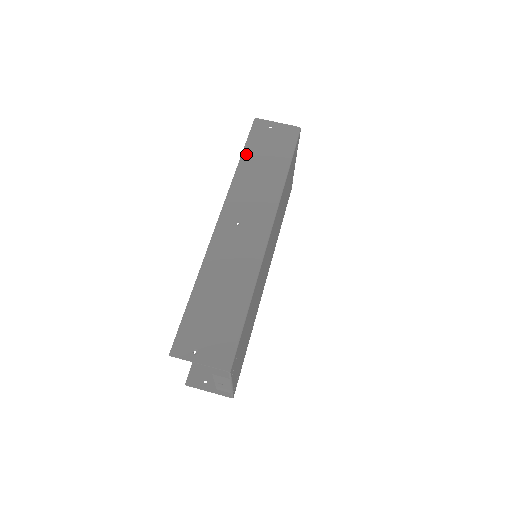
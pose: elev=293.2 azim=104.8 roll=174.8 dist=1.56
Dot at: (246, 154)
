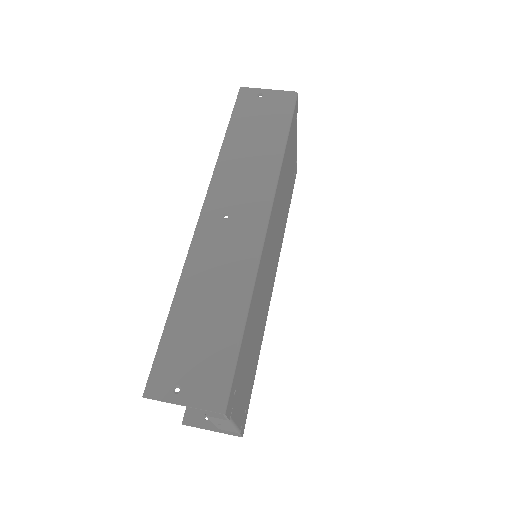
Dot at: (232, 131)
